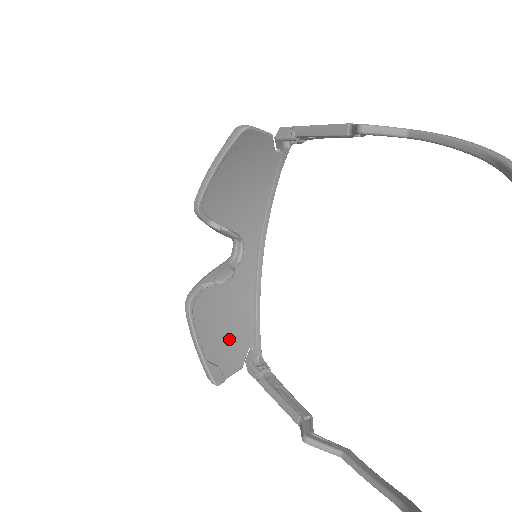
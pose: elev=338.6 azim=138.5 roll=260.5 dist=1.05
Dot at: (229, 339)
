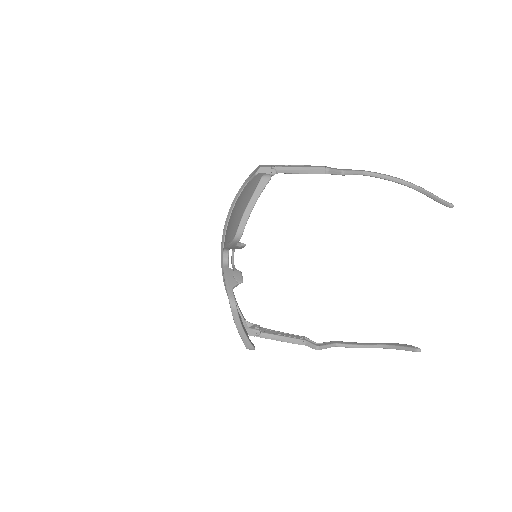
Dot at: occluded
